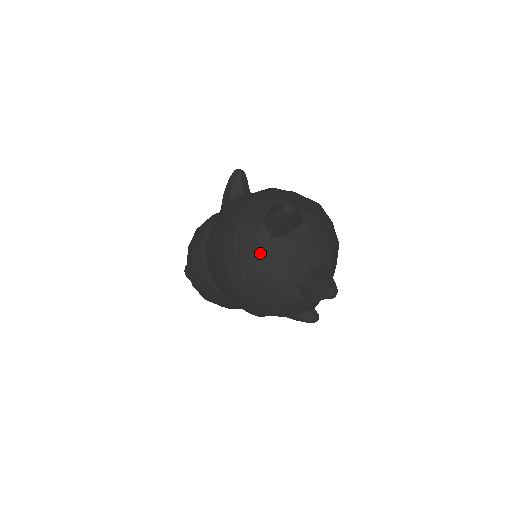
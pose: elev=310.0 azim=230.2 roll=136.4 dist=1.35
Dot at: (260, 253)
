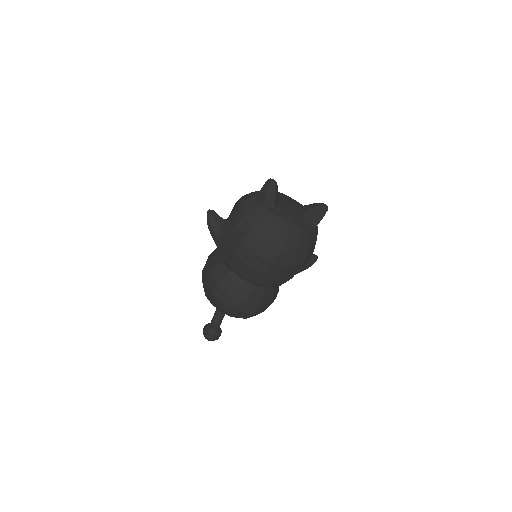
Dot at: (279, 218)
